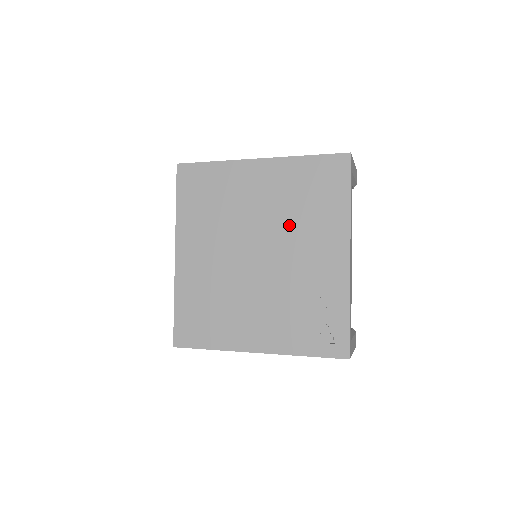
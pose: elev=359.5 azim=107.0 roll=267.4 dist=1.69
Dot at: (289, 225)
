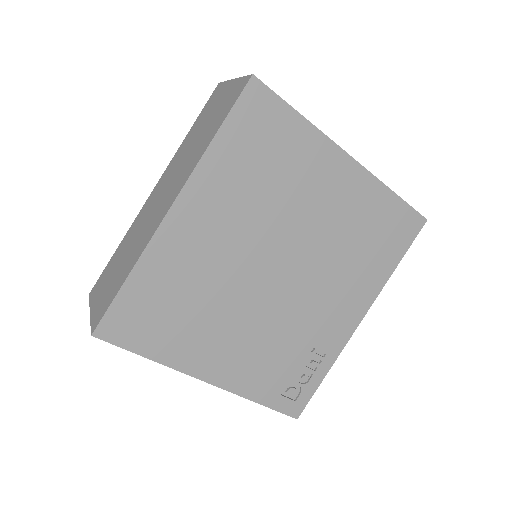
Dot at: (331, 257)
